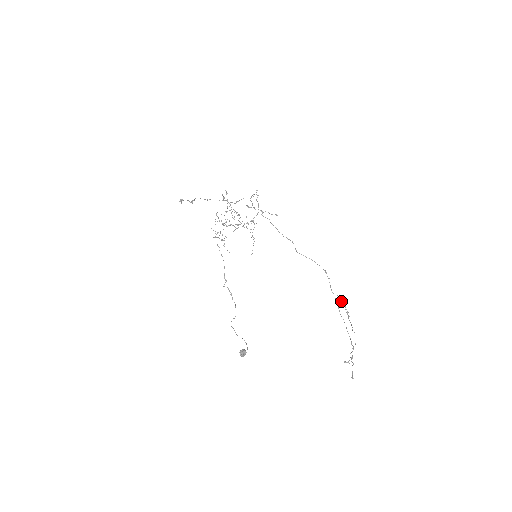
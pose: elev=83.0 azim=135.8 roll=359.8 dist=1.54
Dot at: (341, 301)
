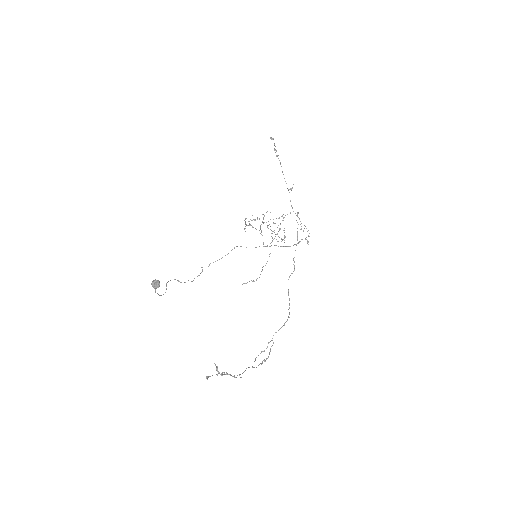
Dot at: occluded
